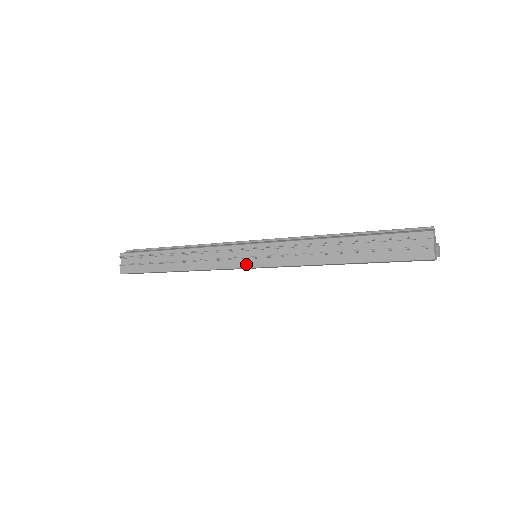
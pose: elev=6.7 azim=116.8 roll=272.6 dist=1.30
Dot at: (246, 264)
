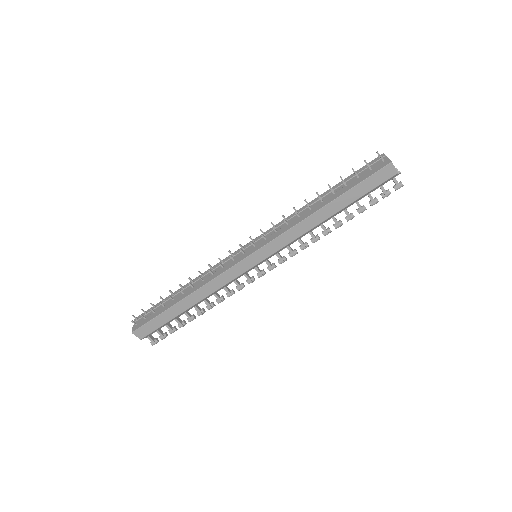
Dot at: (246, 255)
